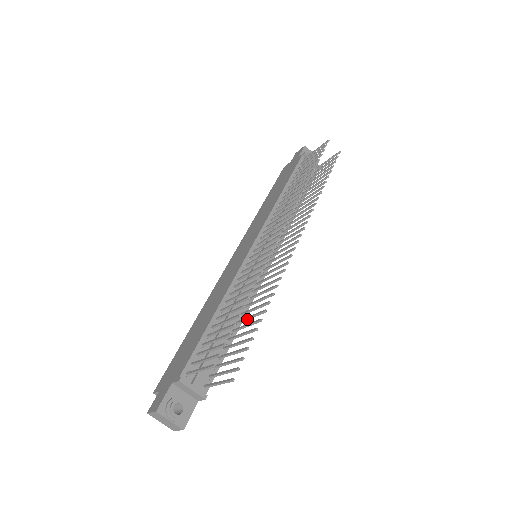
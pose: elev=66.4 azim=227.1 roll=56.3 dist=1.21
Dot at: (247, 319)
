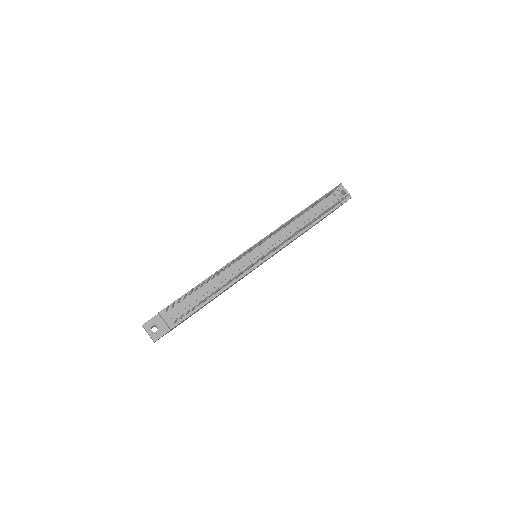
Dot at: (216, 292)
